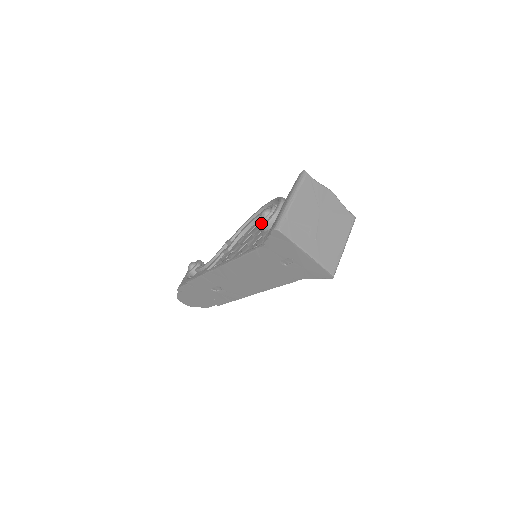
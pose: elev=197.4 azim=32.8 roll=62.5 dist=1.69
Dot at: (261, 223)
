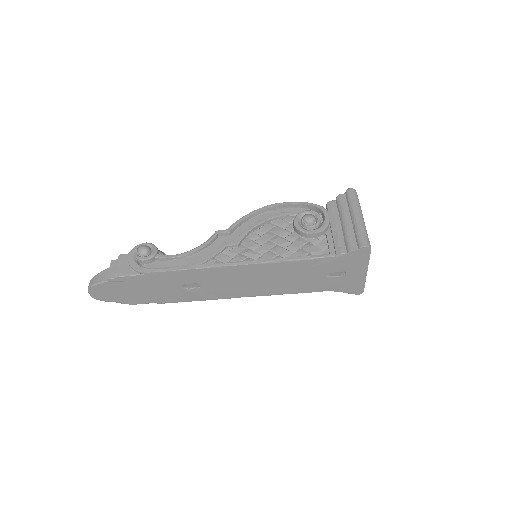
Dot at: (305, 228)
